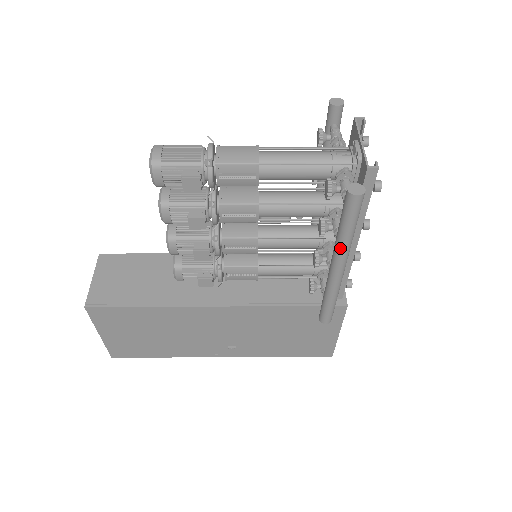
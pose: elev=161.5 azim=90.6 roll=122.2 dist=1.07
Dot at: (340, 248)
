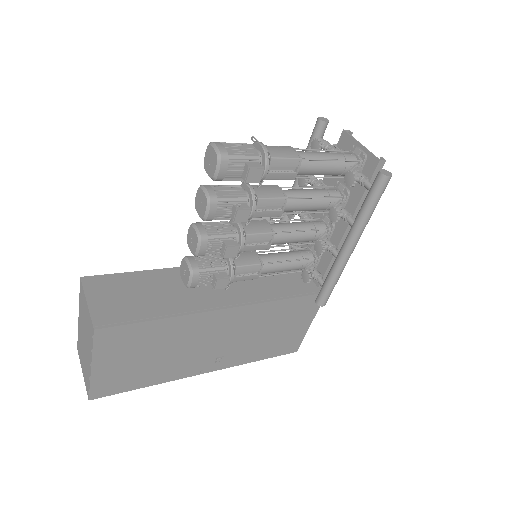
Dot at: (361, 226)
